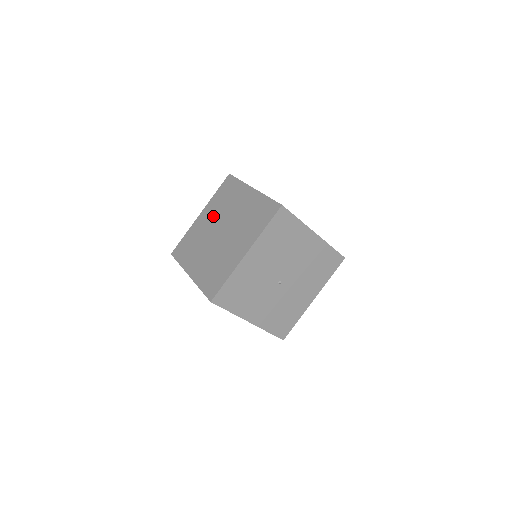
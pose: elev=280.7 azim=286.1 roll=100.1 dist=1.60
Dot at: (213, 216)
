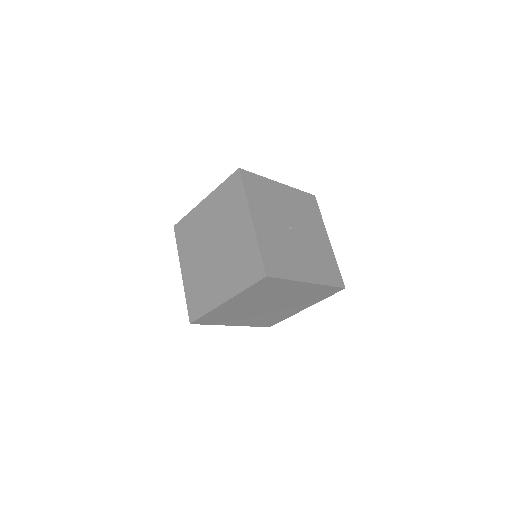
Dot at: occluded
